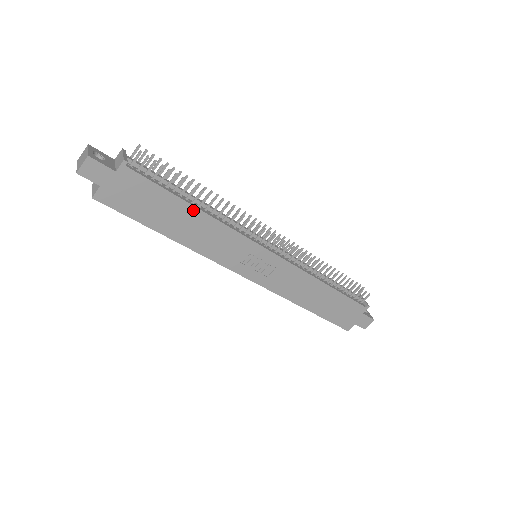
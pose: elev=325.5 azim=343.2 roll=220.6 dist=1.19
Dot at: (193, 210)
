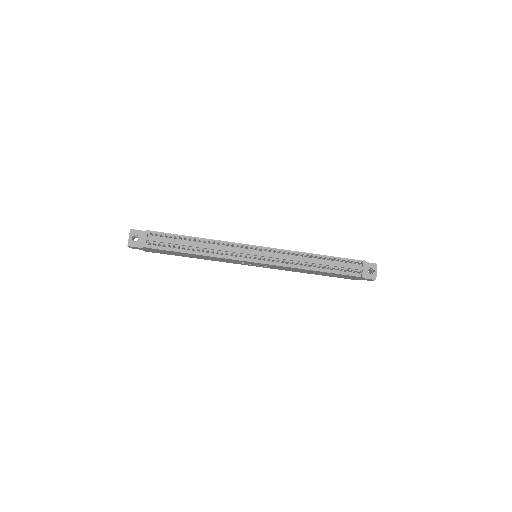
Dot at: (194, 254)
